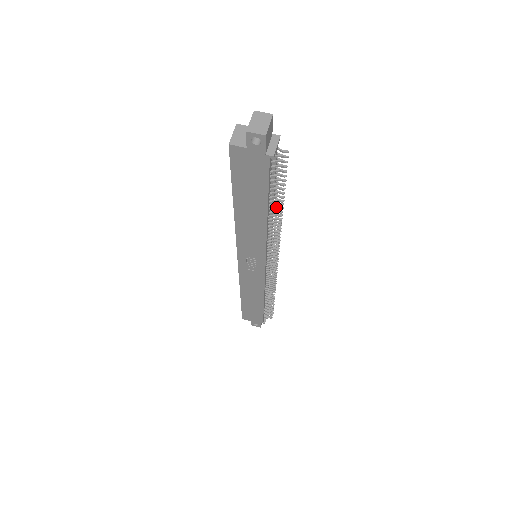
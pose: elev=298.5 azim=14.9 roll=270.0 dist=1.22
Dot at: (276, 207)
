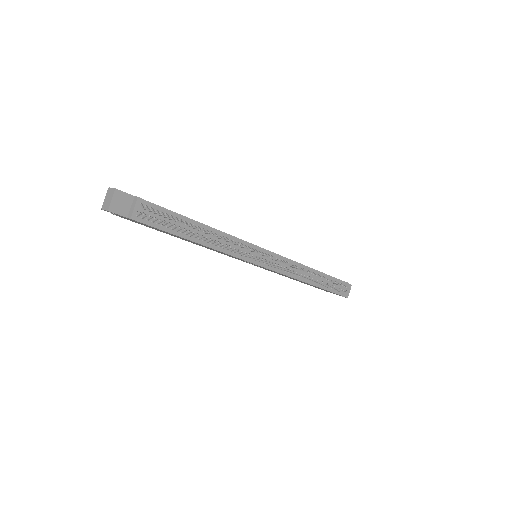
Dot at: (199, 235)
